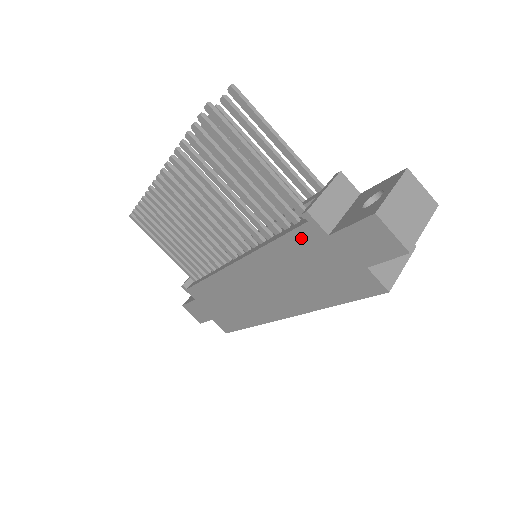
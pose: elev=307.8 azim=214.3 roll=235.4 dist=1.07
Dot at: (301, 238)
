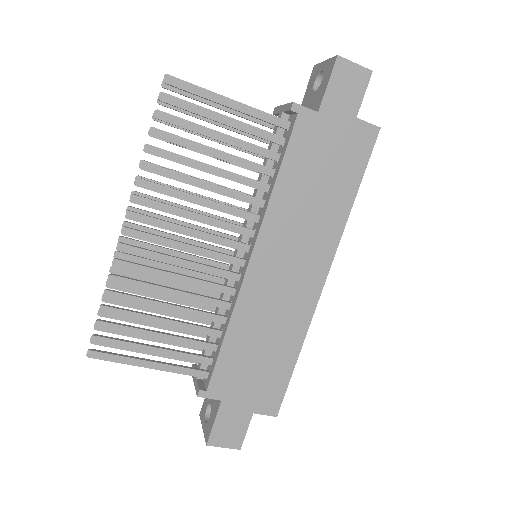
Dot at: (300, 139)
